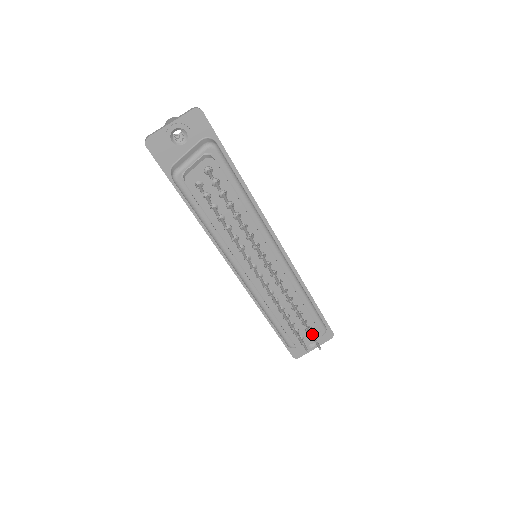
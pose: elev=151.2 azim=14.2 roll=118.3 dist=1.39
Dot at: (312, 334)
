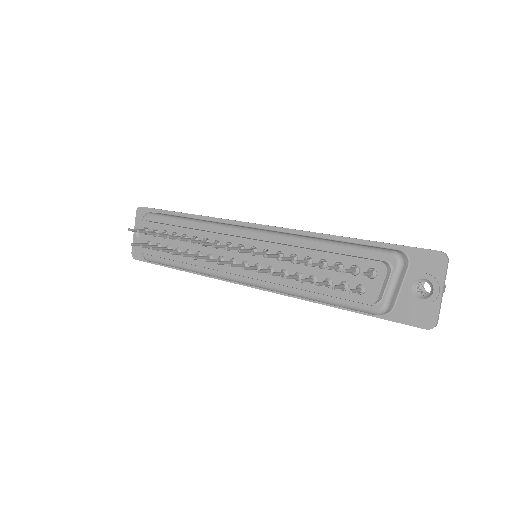
Dot at: (348, 269)
